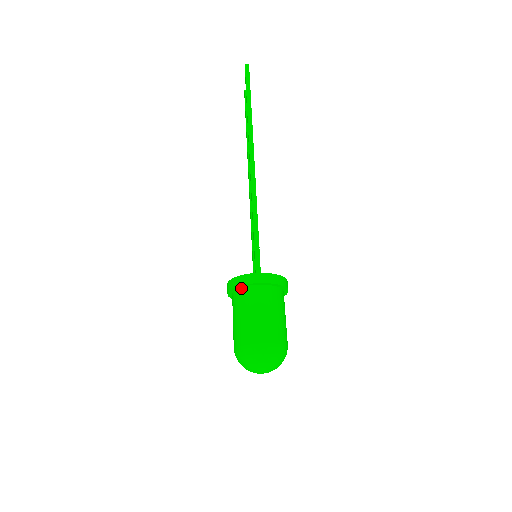
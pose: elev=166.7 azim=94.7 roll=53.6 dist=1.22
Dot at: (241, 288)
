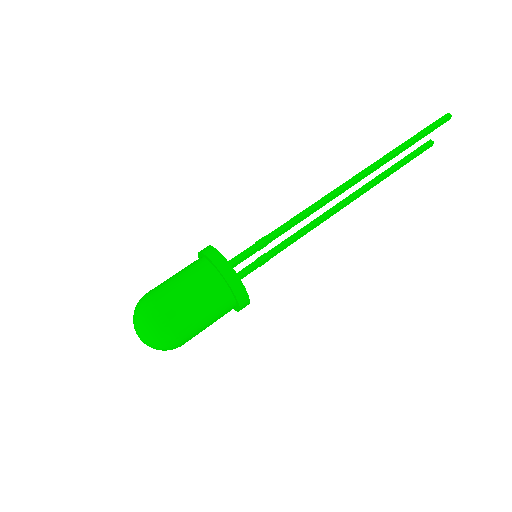
Dot at: (203, 257)
